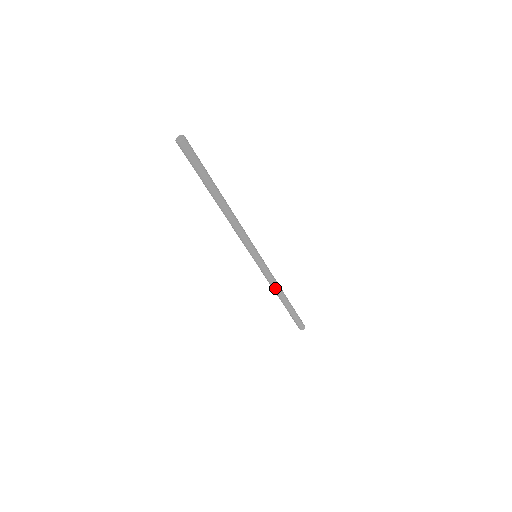
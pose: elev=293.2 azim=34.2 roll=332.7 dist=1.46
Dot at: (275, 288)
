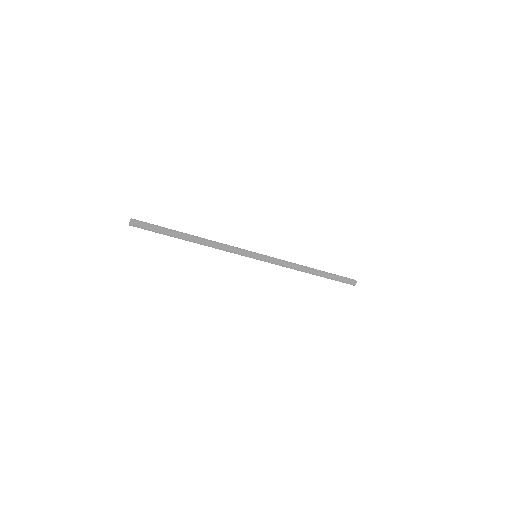
Dot at: (294, 269)
